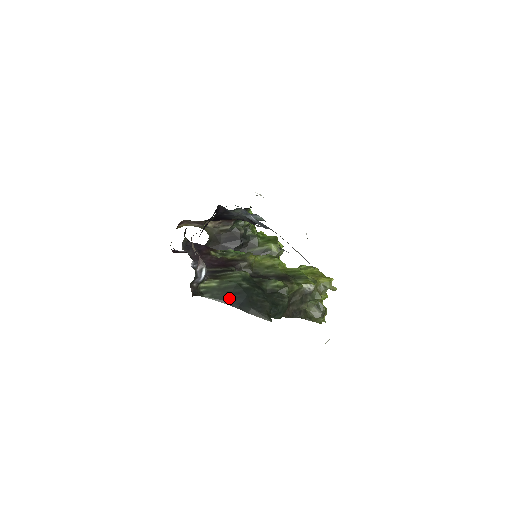
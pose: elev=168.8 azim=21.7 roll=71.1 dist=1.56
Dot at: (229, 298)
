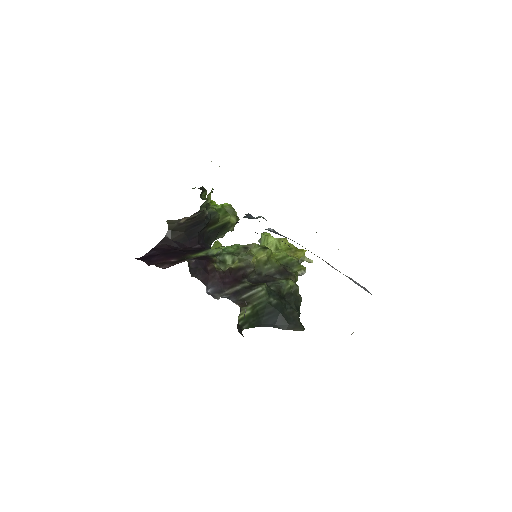
Dot at: (264, 320)
